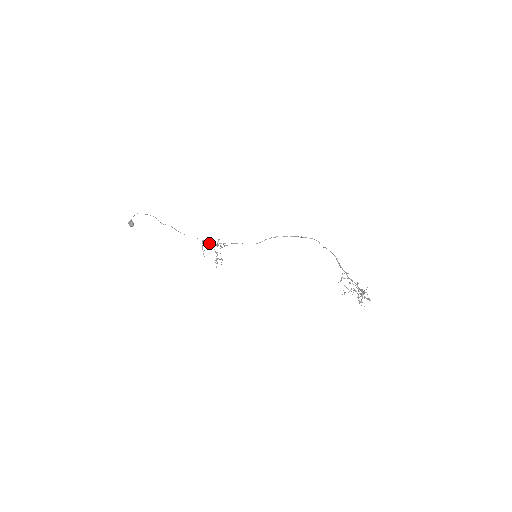
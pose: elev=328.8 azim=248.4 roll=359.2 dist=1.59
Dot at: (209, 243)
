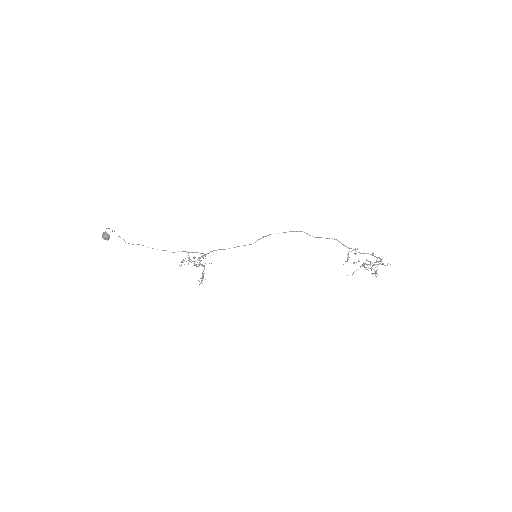
Dot at: occluded
